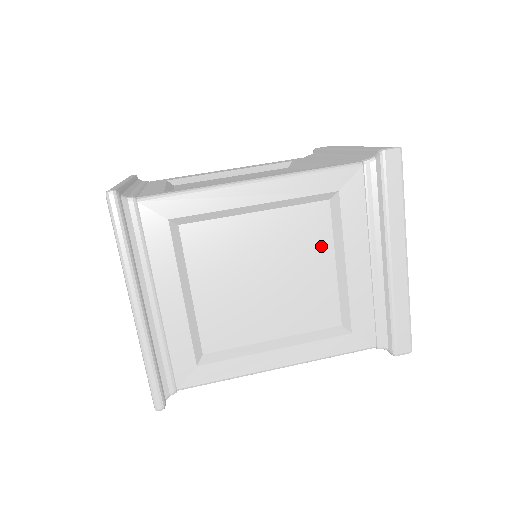
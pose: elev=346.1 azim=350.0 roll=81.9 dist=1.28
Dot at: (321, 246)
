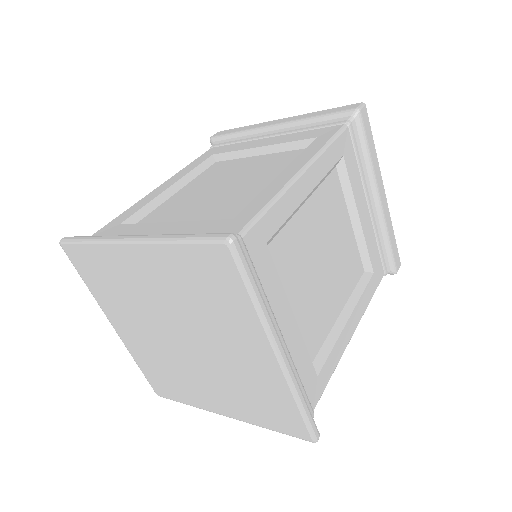
Dot at: (341, 211)
